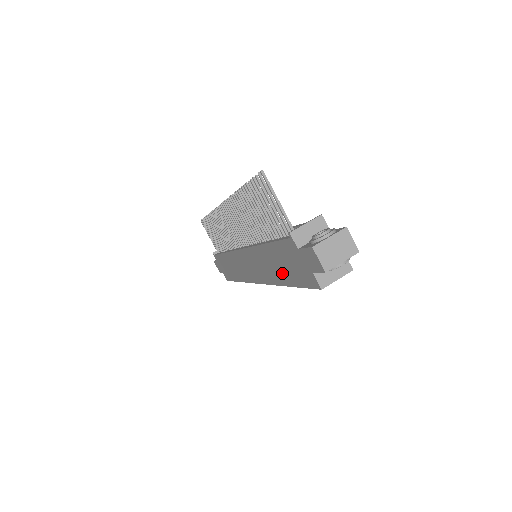
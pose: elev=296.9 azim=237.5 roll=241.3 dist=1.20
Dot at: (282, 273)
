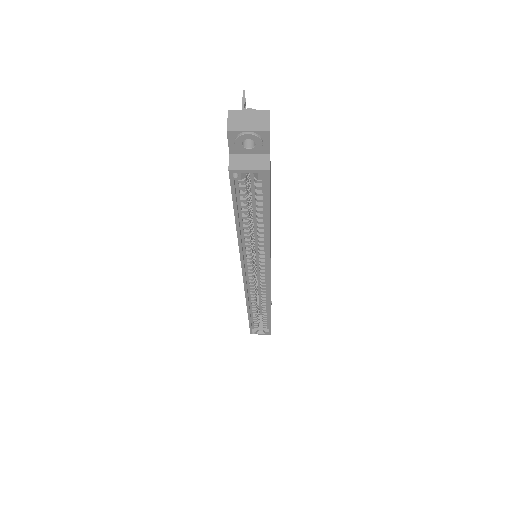
Dot at: occluded
